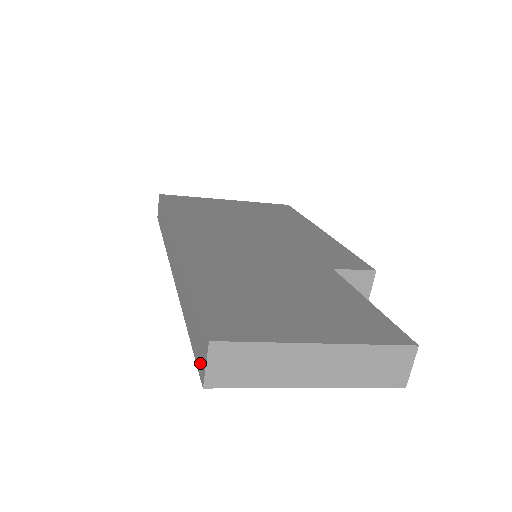
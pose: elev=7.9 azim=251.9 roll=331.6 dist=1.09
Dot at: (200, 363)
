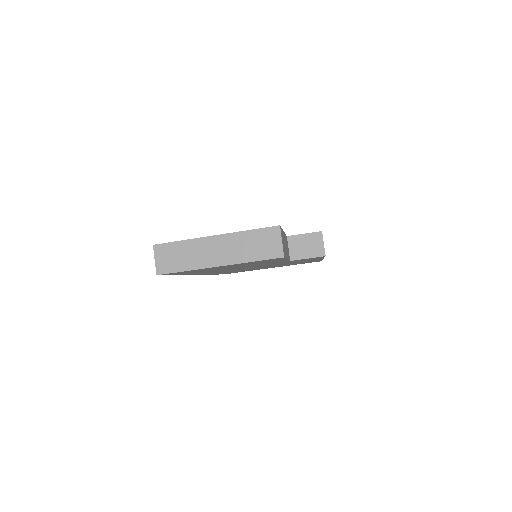
Dot at: occluded
